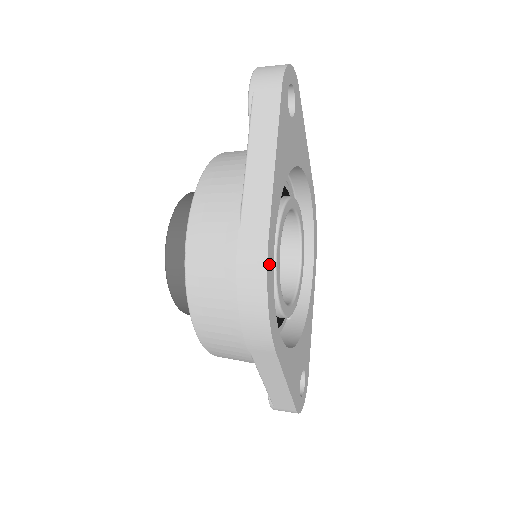
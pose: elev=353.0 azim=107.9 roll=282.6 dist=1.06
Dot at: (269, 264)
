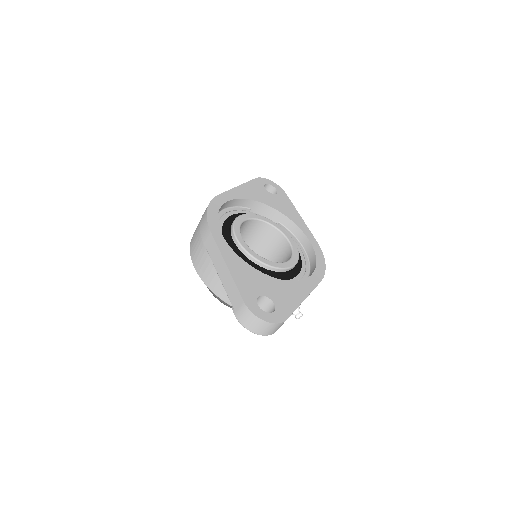
Dot at: (215, 201)
